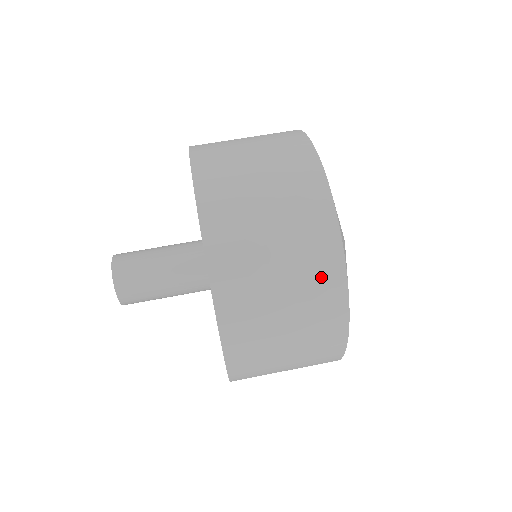
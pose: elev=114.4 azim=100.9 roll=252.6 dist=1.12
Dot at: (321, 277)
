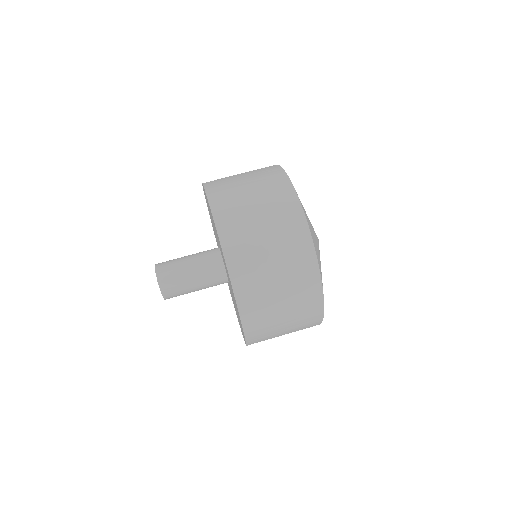
Dot at: (296, 245)
